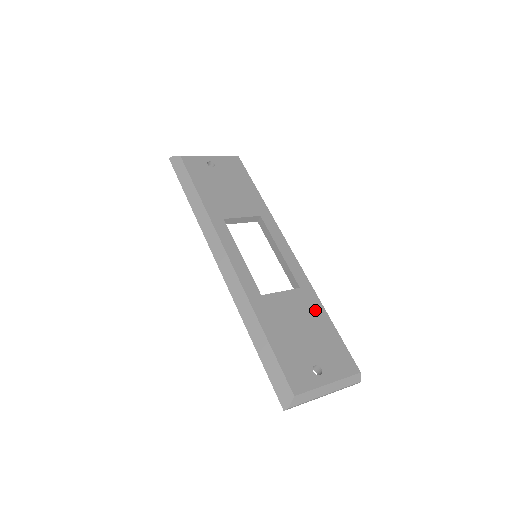
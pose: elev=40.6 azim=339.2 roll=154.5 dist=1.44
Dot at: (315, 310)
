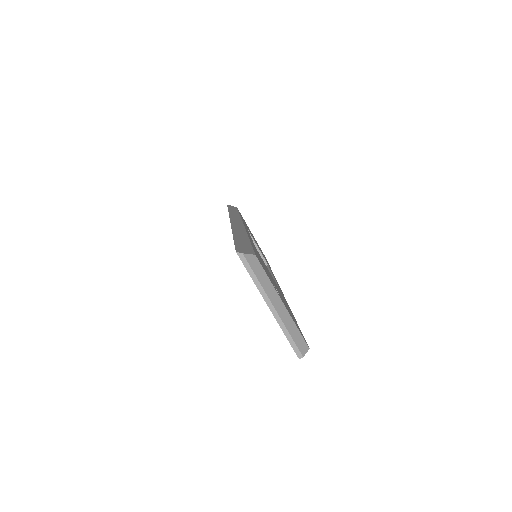
Dot at: (286, 302)
